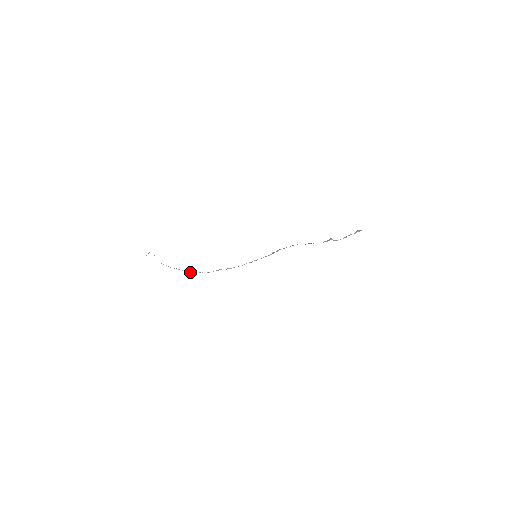
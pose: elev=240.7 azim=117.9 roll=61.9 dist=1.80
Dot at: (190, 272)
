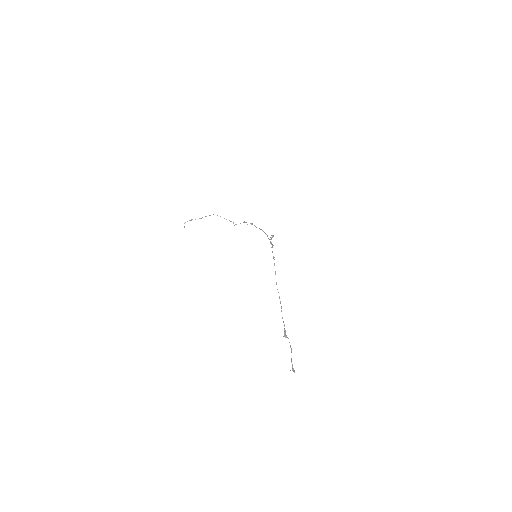
Dot at: occluded
